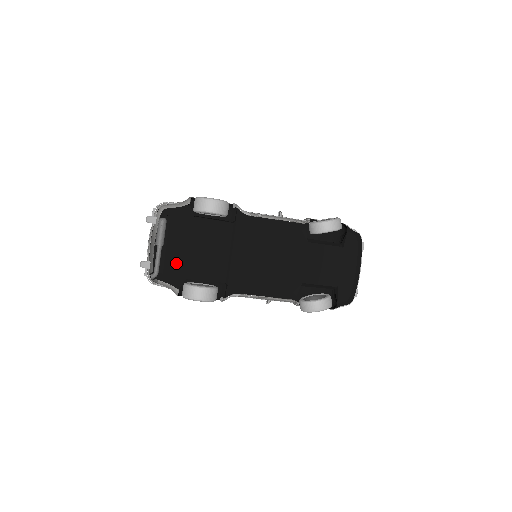
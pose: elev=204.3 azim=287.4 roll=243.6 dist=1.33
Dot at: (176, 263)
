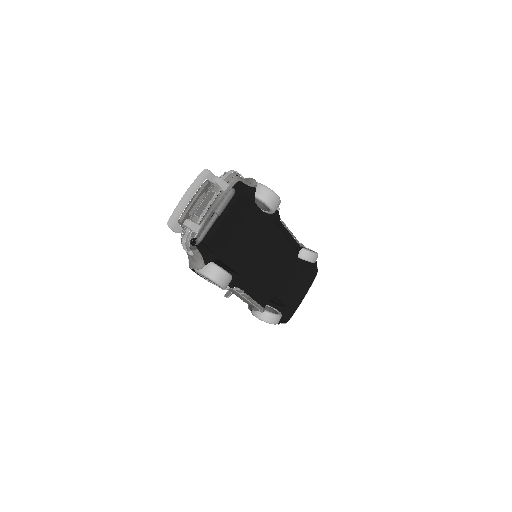
Dot at: (220, 239)
